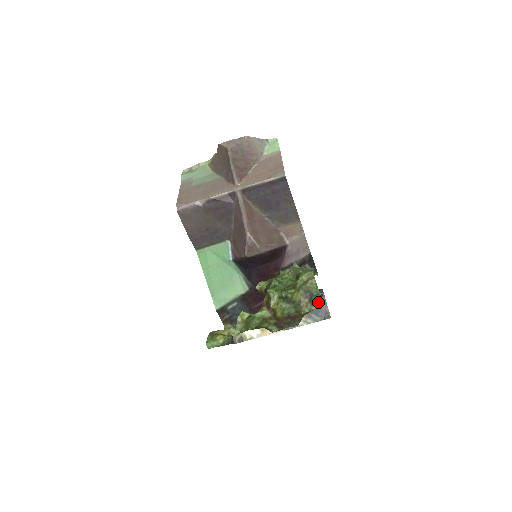
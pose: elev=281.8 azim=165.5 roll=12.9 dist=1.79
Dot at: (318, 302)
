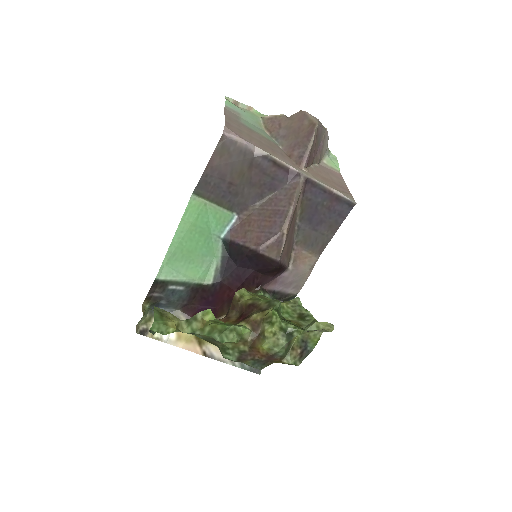
Dot at: (303, 359)
